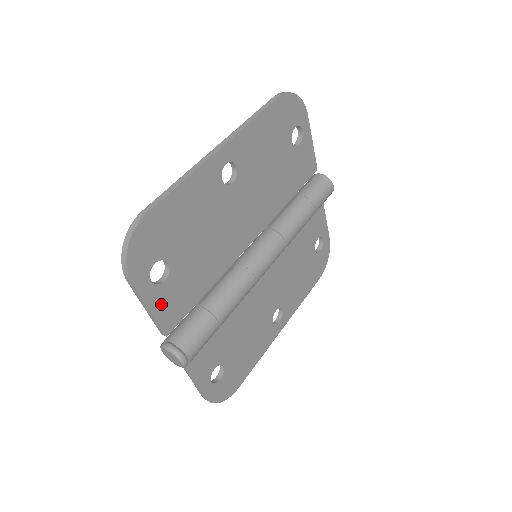
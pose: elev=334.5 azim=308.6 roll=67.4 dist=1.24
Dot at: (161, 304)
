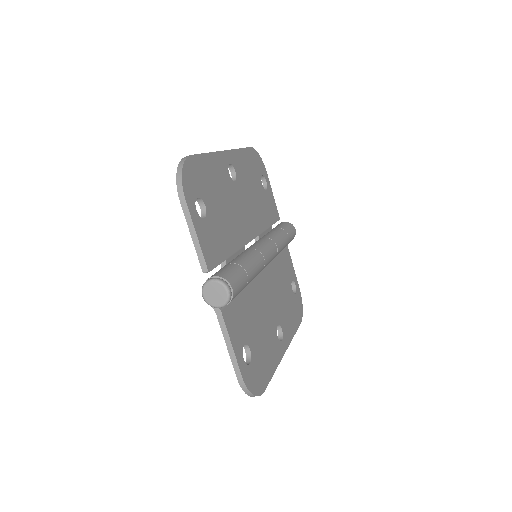
Dot at: (203, 237)
